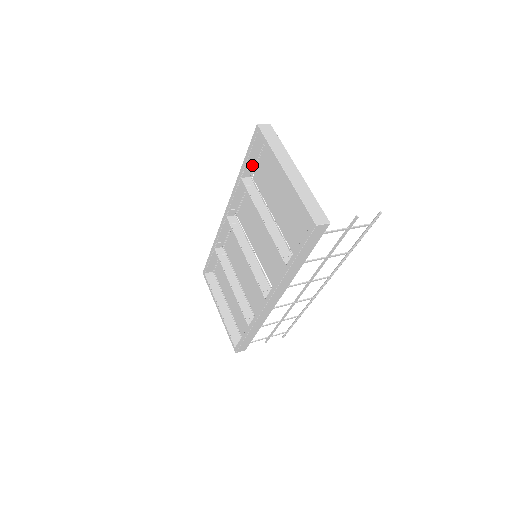
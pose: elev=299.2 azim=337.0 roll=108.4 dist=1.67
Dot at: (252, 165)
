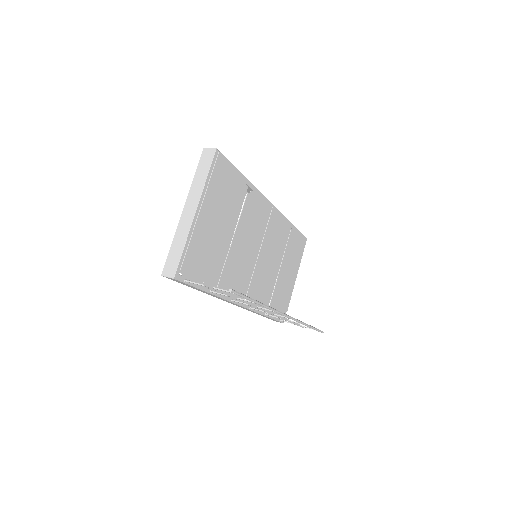
Dot at: occluded
